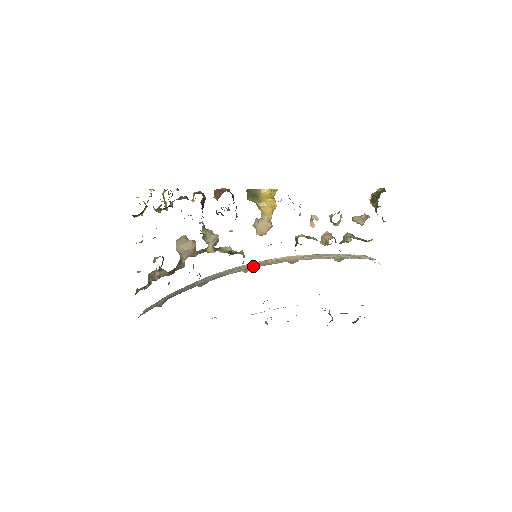
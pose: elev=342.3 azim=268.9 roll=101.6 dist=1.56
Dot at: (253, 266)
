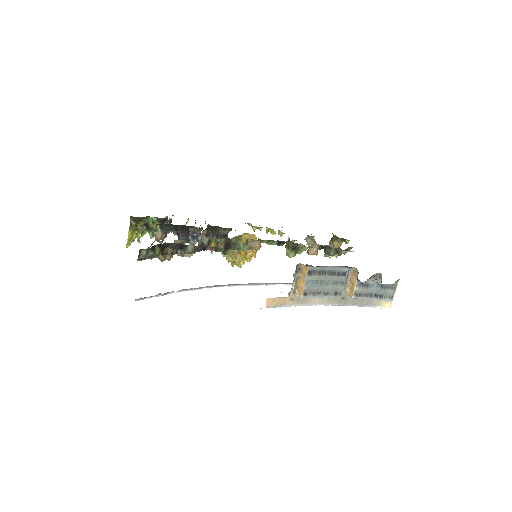
Dot at: occluded
